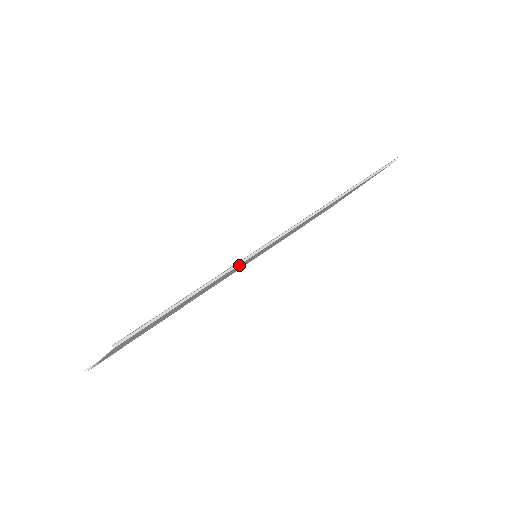
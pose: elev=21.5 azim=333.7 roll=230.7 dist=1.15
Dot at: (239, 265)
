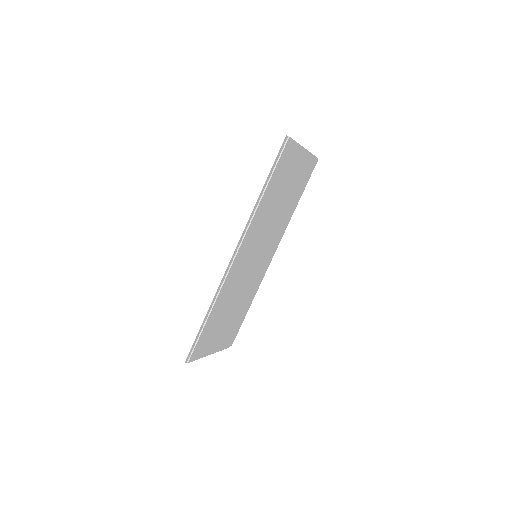
Dot at: (225, 289)
